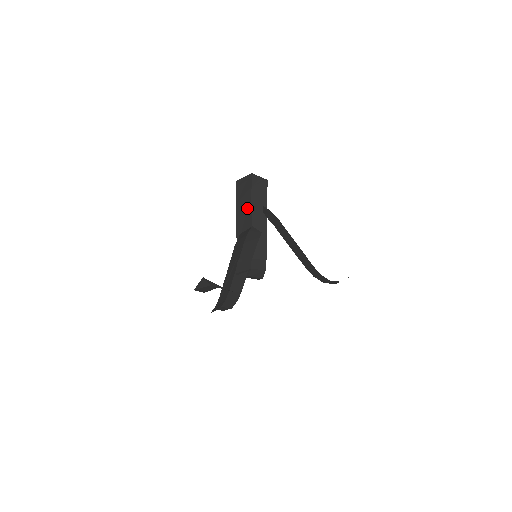
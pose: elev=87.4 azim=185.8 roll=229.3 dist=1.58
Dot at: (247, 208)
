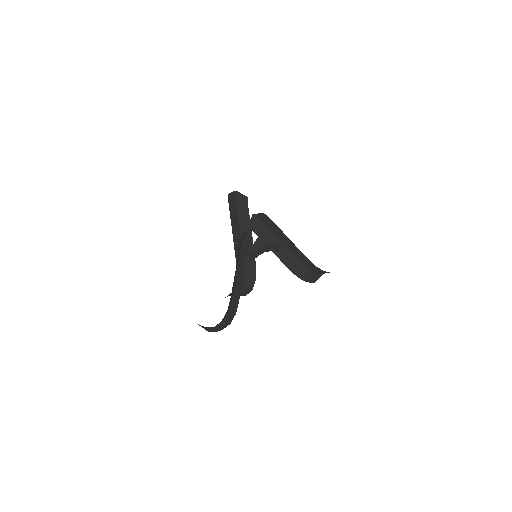
Dot at: (236, 220)
